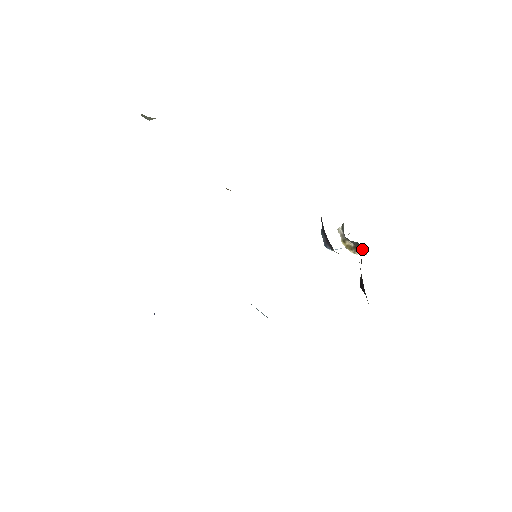
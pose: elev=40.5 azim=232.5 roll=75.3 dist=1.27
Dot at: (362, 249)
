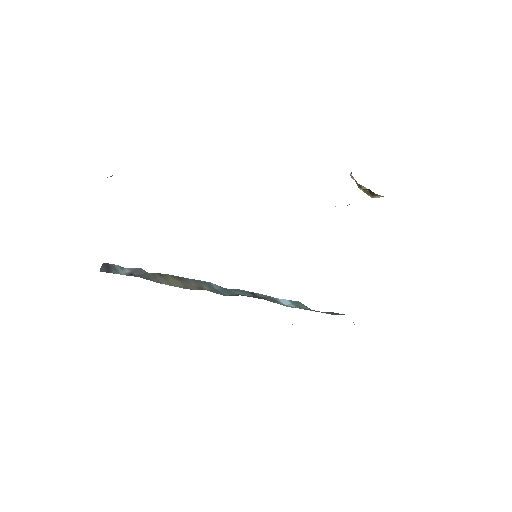
Dot at: (376, 194)
